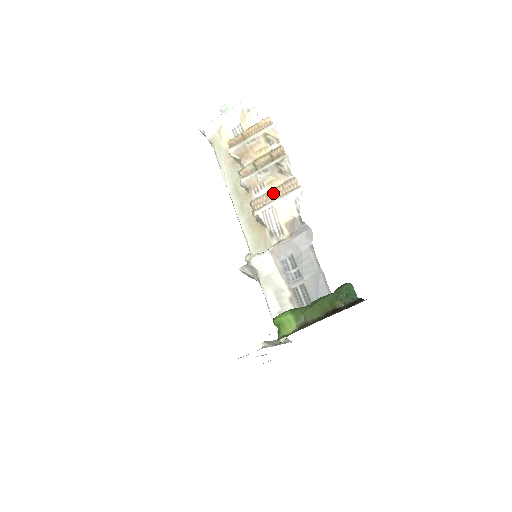
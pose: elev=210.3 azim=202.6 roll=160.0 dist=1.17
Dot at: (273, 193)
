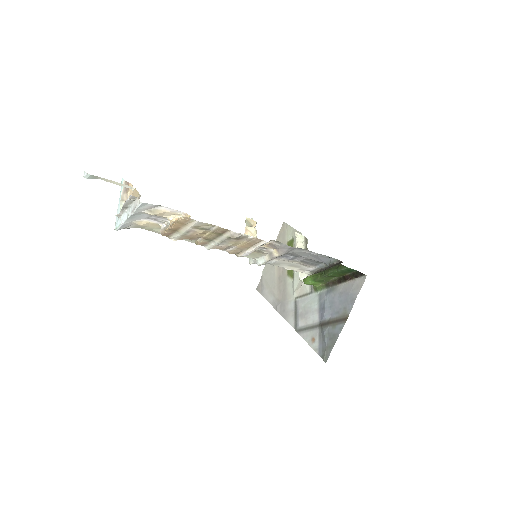
Dot at: (243, 247)
